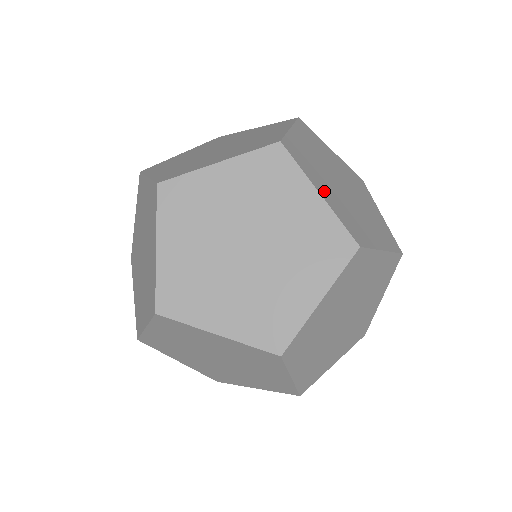
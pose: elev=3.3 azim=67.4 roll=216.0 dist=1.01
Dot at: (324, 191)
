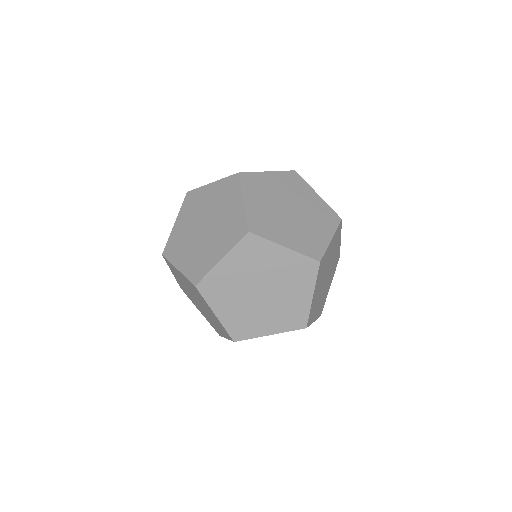
Dot at: (223, 310)
